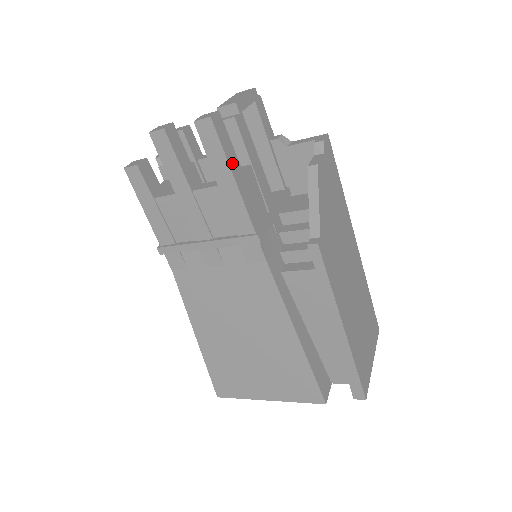
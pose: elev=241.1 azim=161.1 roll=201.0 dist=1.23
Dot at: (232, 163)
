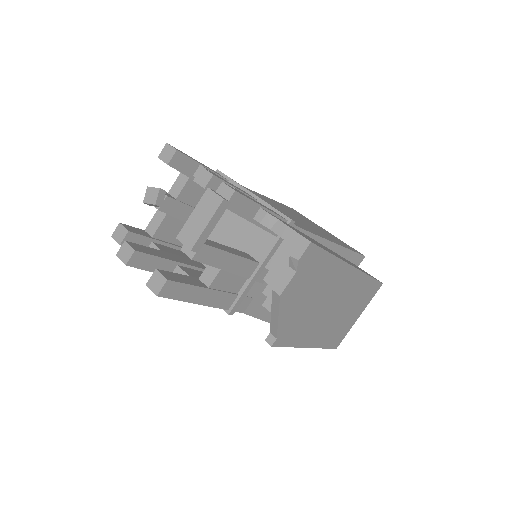
Dot at: (192, 297)
